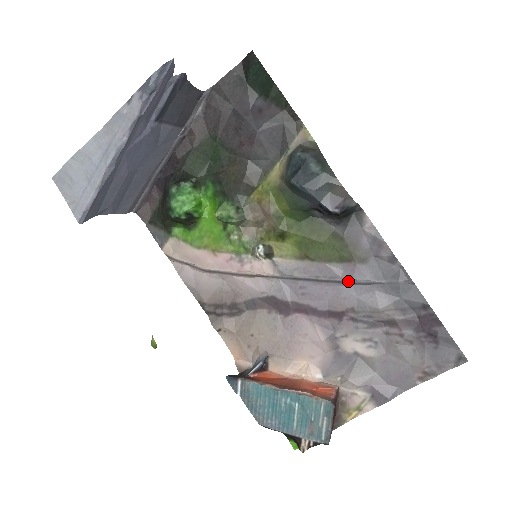
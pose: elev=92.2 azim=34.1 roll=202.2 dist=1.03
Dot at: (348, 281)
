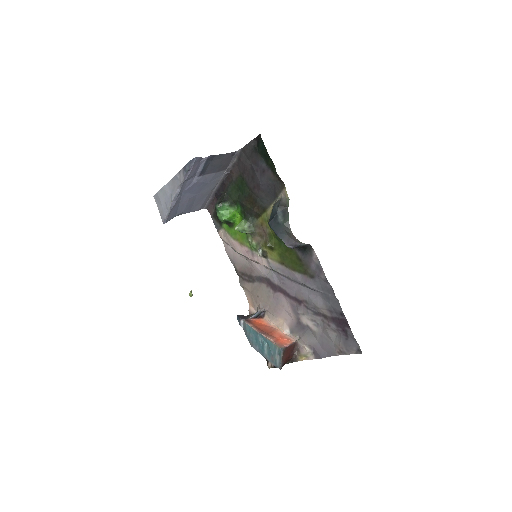
Dot at: (304, 285)
